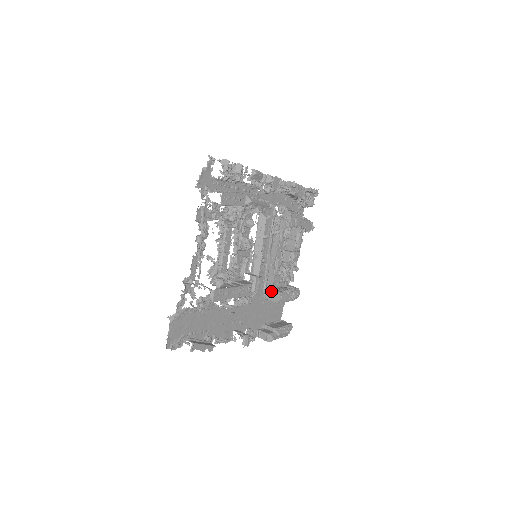
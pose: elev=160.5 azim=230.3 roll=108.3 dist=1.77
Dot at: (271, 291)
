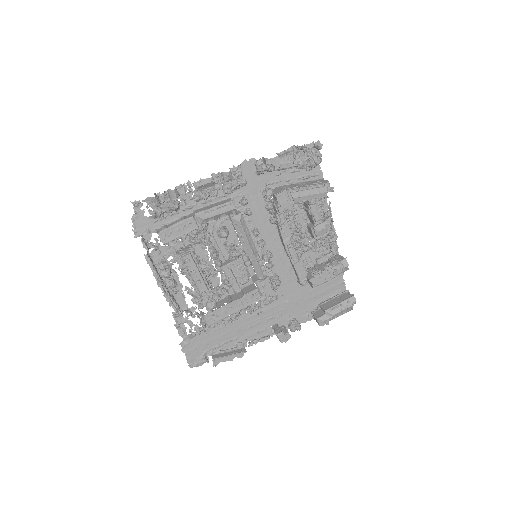
Dot at: (298, 279)
